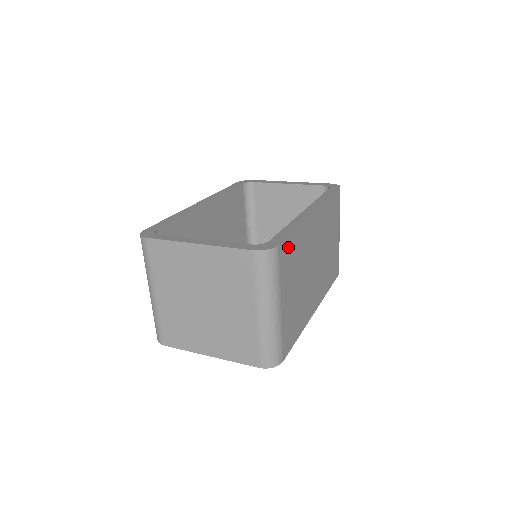
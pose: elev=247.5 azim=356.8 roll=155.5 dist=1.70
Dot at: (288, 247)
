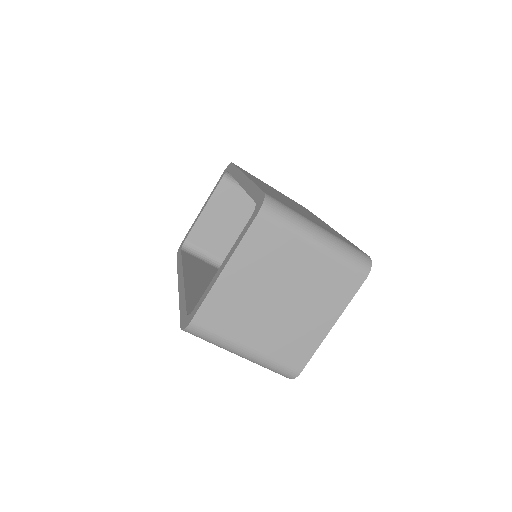
Dot at: occluded
